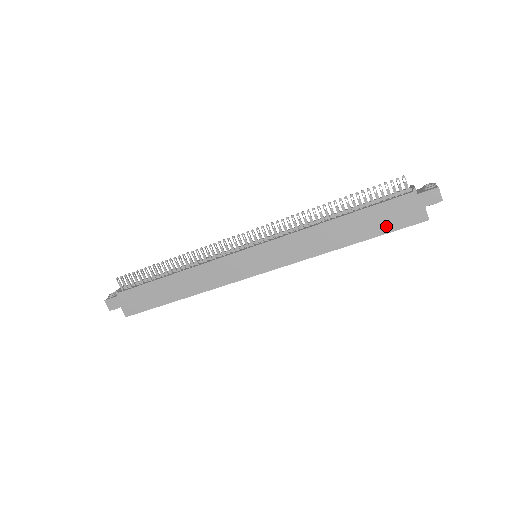
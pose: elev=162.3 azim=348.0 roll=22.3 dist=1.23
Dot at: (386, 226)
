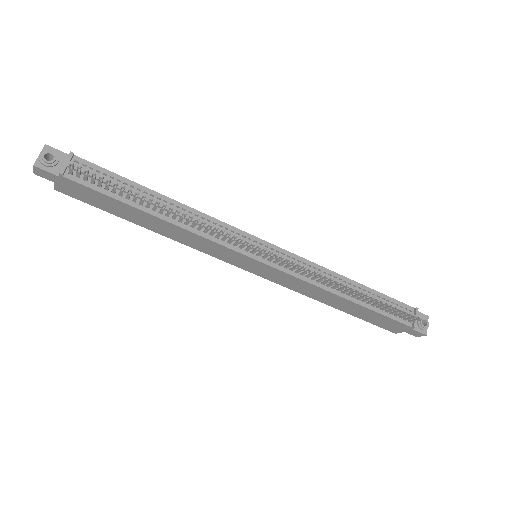
Dot at: (370, 320)
